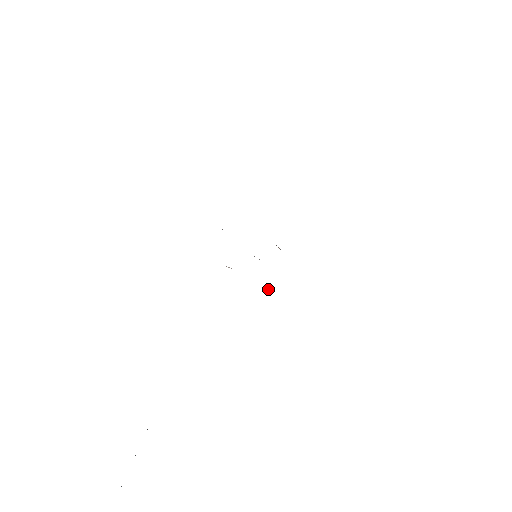
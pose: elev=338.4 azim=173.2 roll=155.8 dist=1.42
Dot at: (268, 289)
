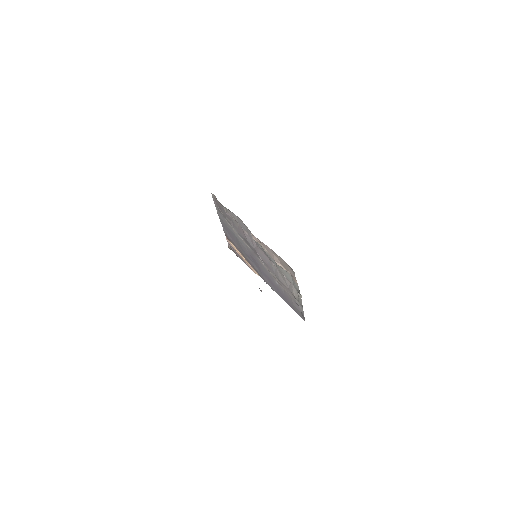
Dot at: (299, 295)
